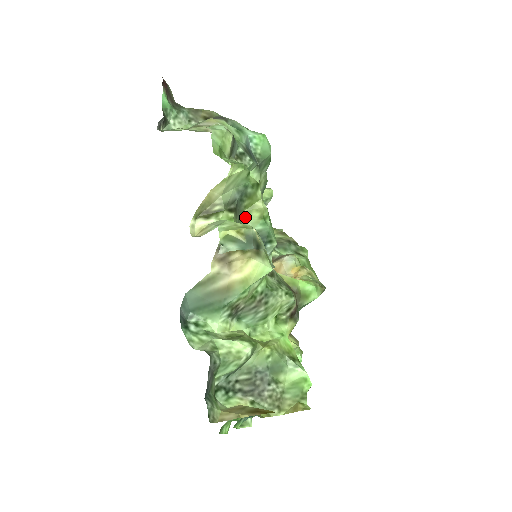
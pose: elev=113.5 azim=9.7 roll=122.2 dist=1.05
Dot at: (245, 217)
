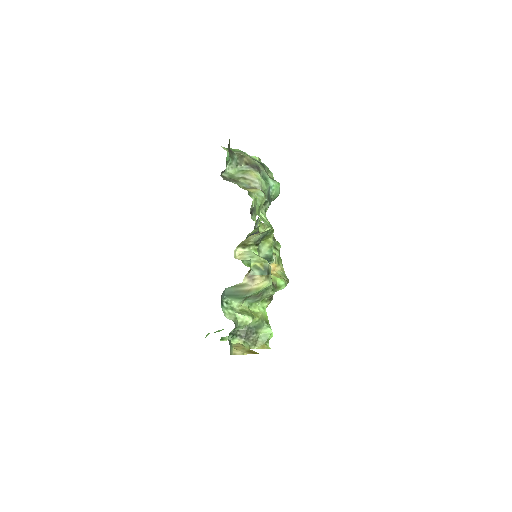
Dot at: (261, 245)
